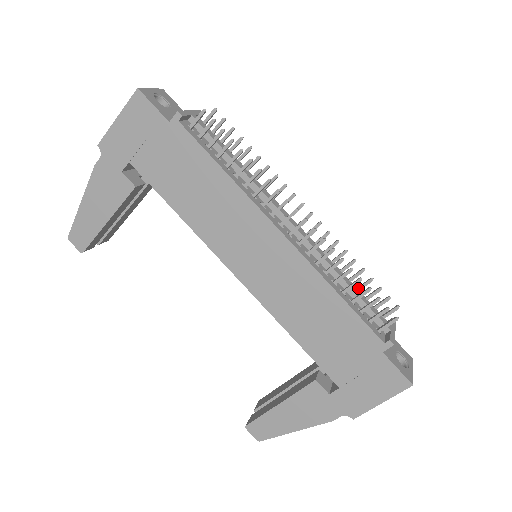
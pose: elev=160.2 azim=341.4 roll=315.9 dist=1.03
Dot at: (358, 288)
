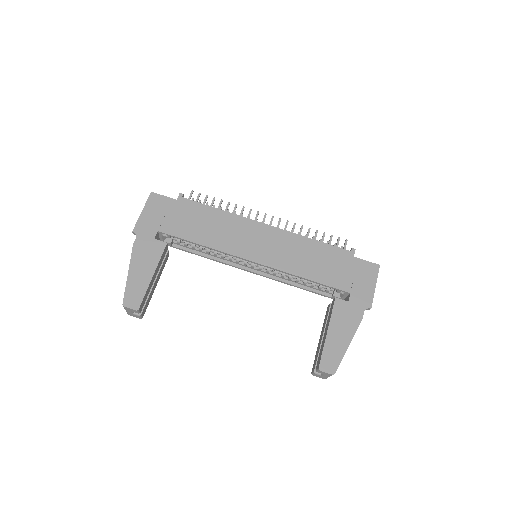
Dot at: occluded
